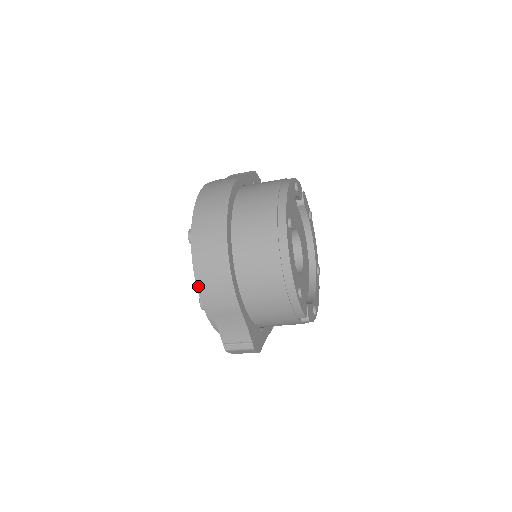
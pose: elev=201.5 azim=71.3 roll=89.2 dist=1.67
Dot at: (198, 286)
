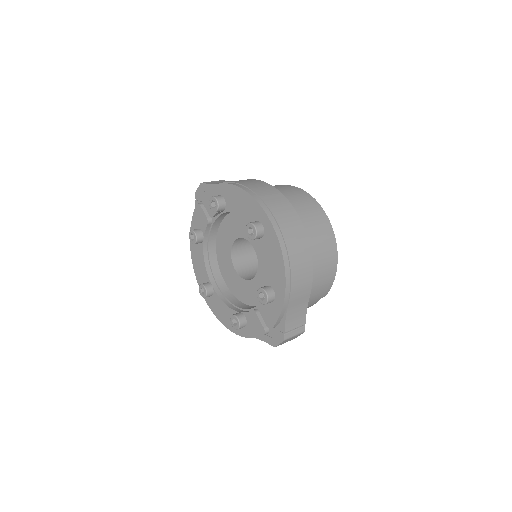
Dot at: (286, 273)
